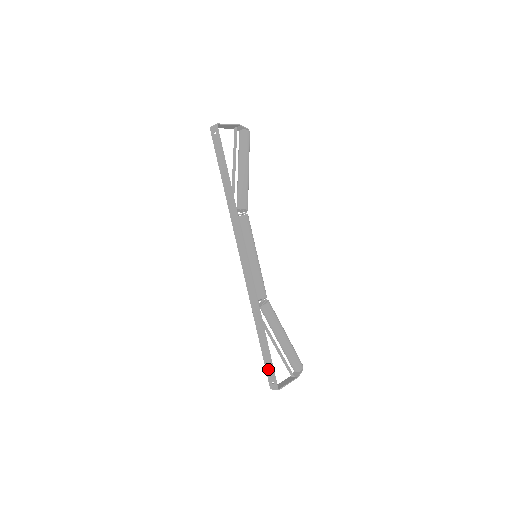
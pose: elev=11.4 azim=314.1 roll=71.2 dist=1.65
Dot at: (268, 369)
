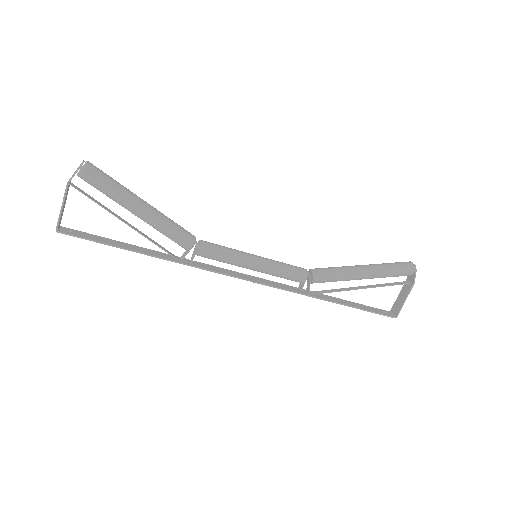
Dot at: occluded
